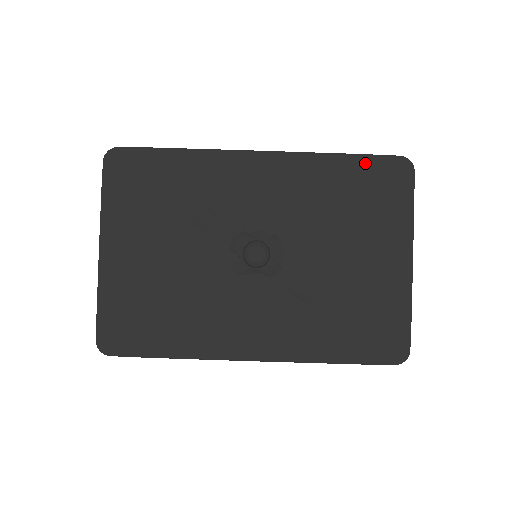
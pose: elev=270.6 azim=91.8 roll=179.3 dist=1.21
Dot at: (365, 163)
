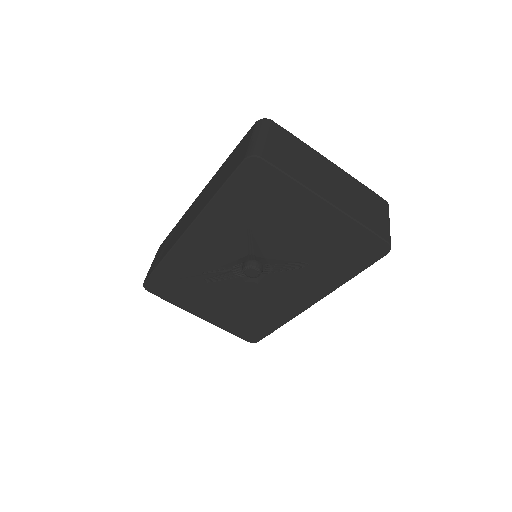
Dot at: (233, 185)
